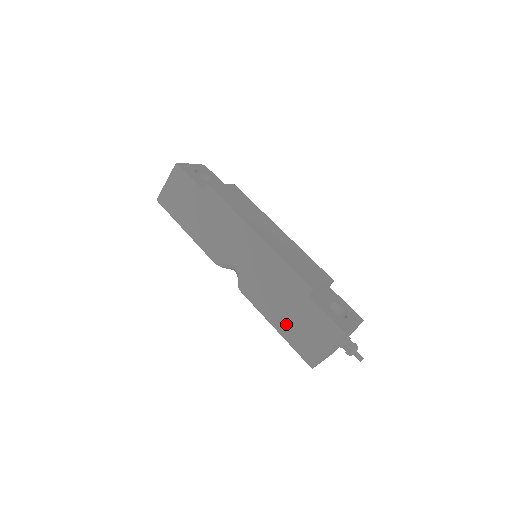
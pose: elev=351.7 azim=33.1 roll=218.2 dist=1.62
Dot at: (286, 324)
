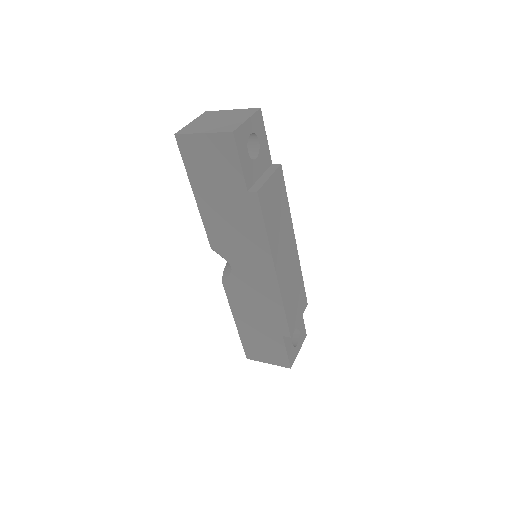
Dot at: (248, 330)
